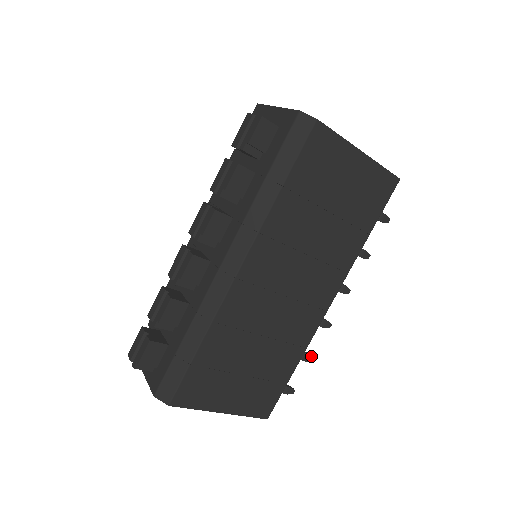
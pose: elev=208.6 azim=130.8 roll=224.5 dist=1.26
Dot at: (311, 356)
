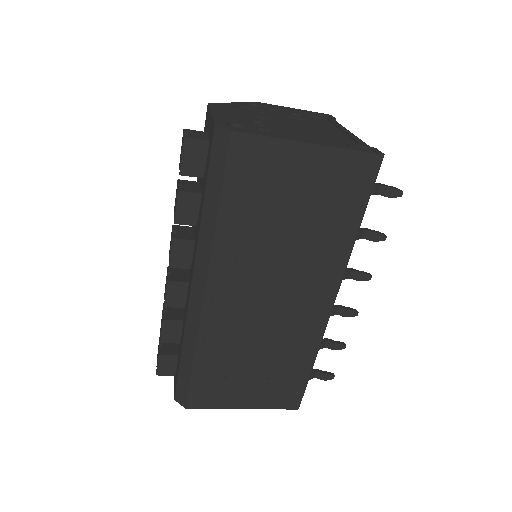
Dot at: (342, 344)
